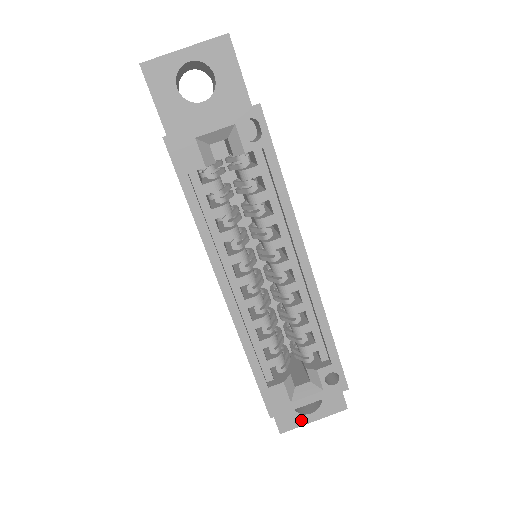
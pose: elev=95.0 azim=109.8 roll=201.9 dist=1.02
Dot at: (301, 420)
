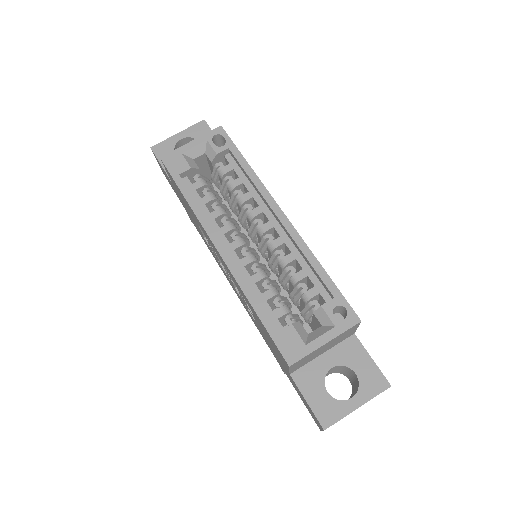
Dot at: (343, 408)
